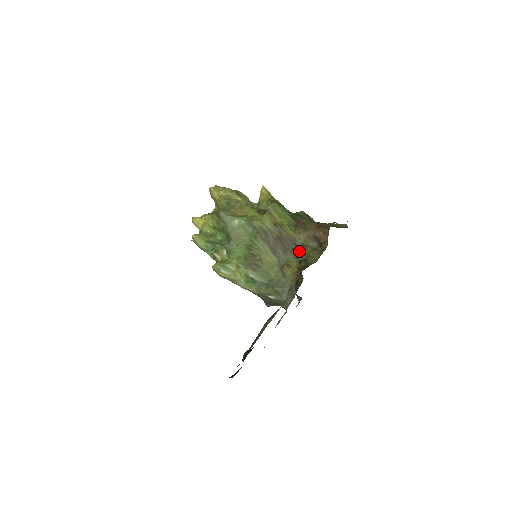
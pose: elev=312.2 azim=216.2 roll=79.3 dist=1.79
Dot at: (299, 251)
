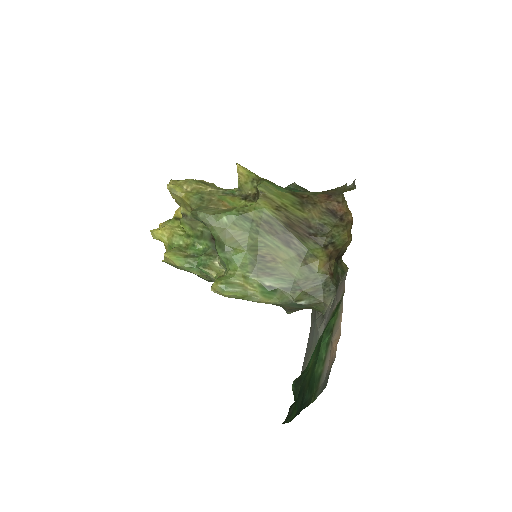
Dot at: (318, 234)
